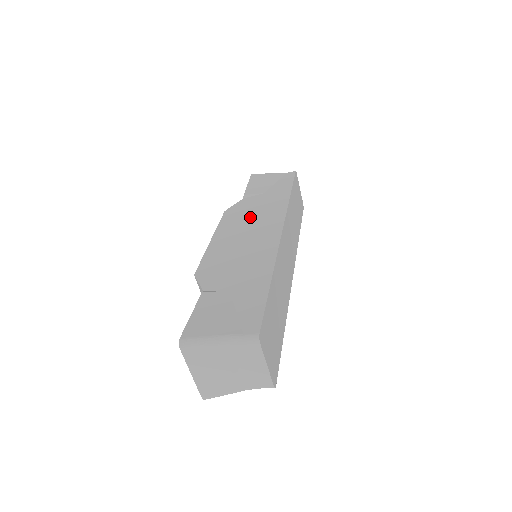
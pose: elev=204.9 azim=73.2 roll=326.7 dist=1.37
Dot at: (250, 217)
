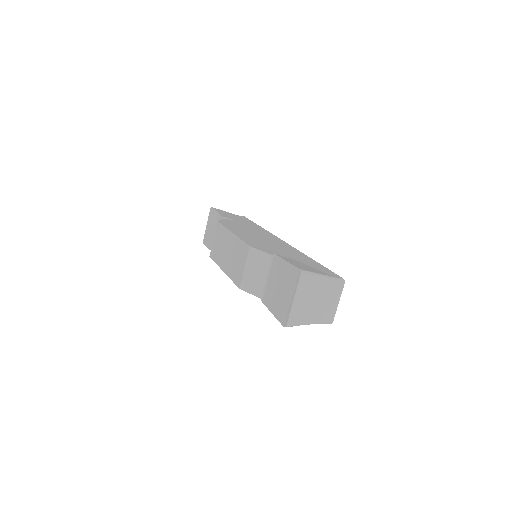
Dot at: (247, 229)
